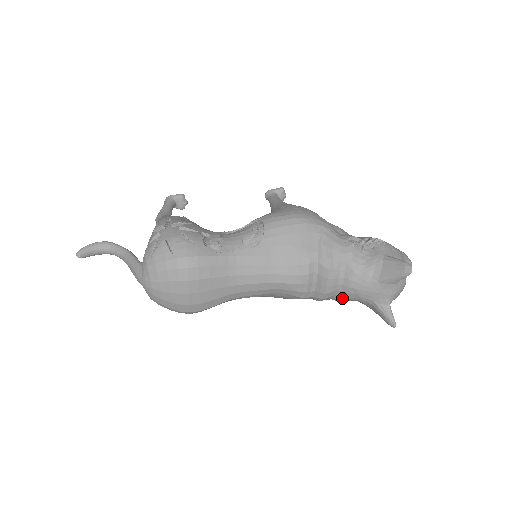
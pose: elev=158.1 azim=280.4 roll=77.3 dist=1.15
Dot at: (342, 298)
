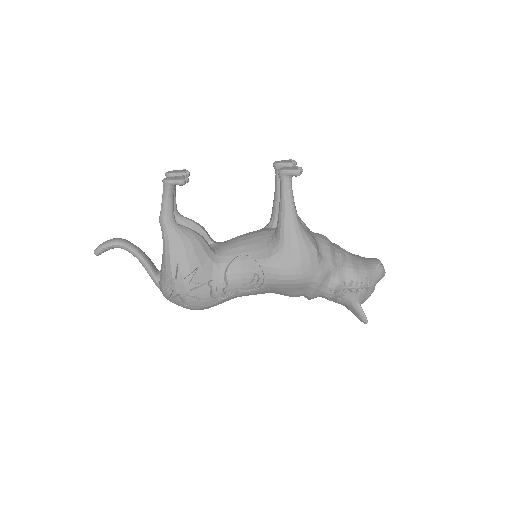
Dot at: occluded
